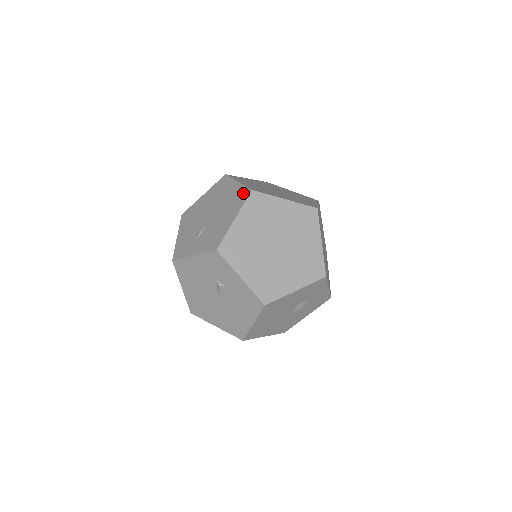
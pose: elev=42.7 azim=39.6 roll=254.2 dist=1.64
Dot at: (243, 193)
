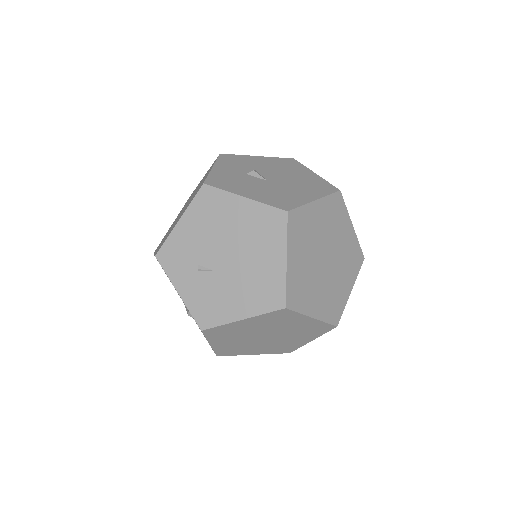
Dot at: (276, 295)
